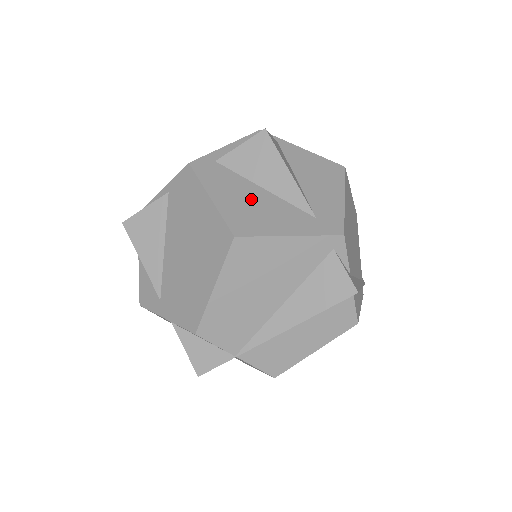
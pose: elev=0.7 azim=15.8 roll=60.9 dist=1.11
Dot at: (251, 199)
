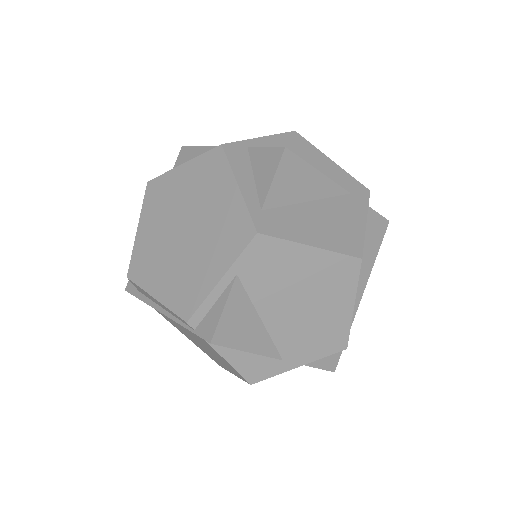
Dot at: (321, 219)
